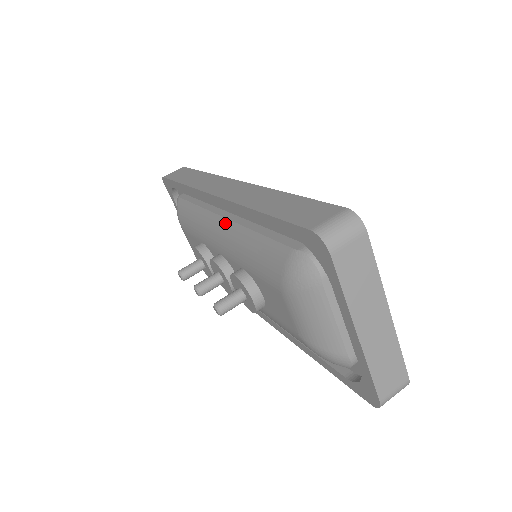
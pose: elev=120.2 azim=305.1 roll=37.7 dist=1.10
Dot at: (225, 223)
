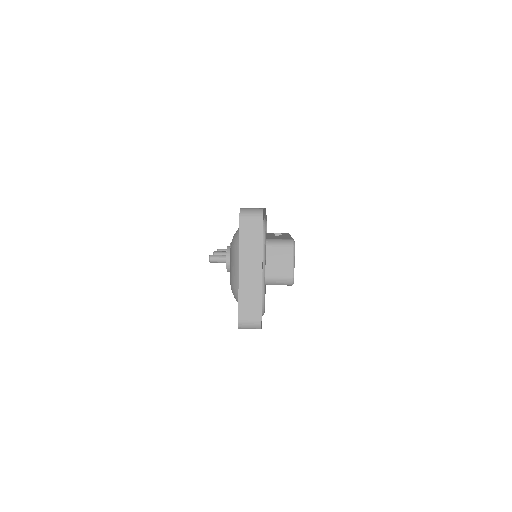
Dot at: occluded
